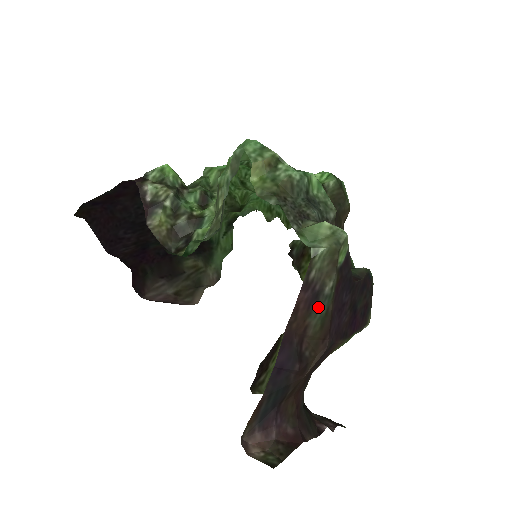
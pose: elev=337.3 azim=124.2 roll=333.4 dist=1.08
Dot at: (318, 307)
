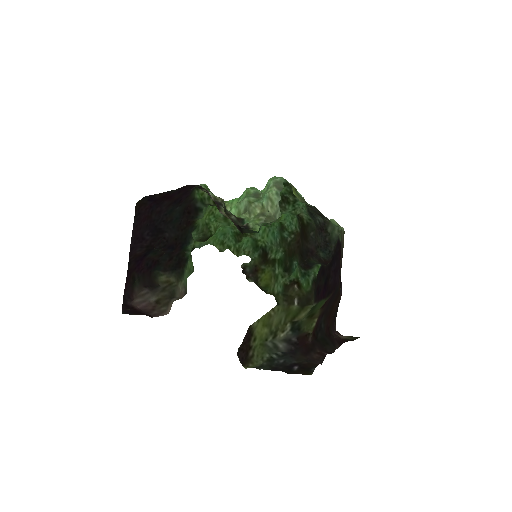
Dot at: occluded
